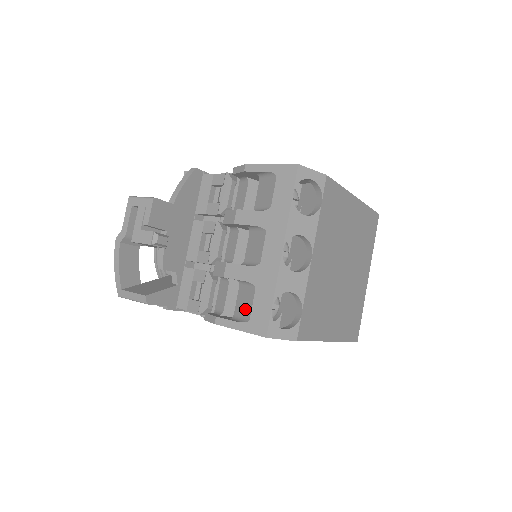
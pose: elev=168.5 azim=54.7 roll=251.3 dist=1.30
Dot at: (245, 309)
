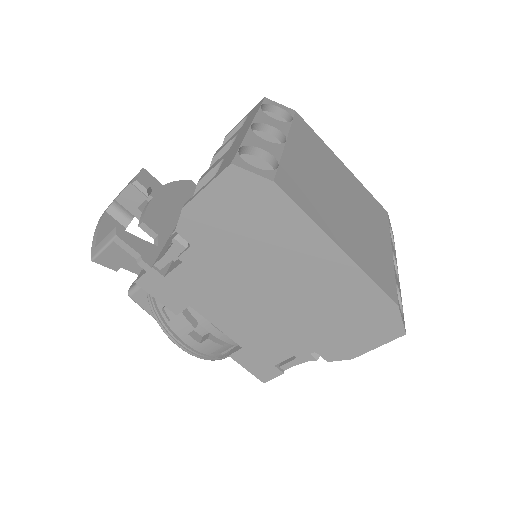
Dot at: occluded
